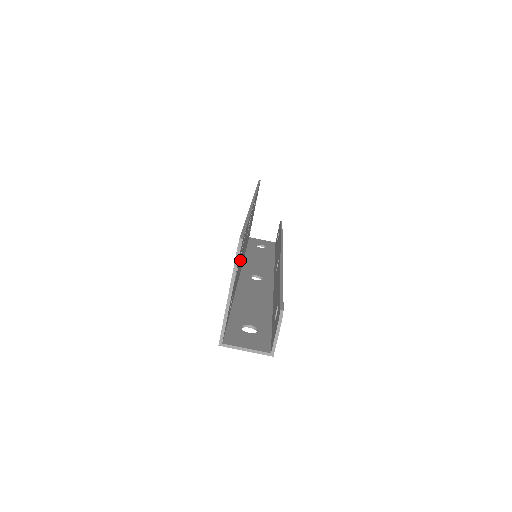
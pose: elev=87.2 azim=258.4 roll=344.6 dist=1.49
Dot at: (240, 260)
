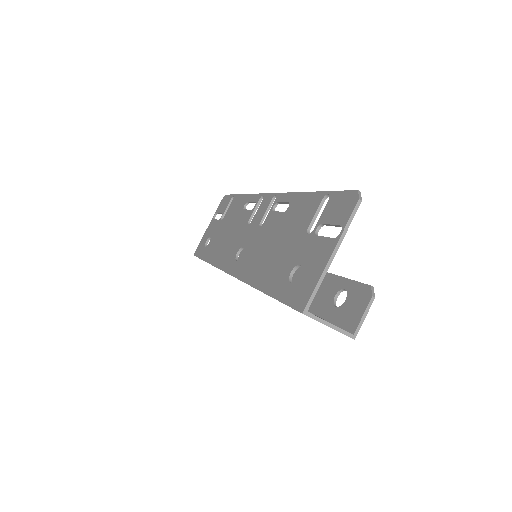
Dot at: (299, 234)
